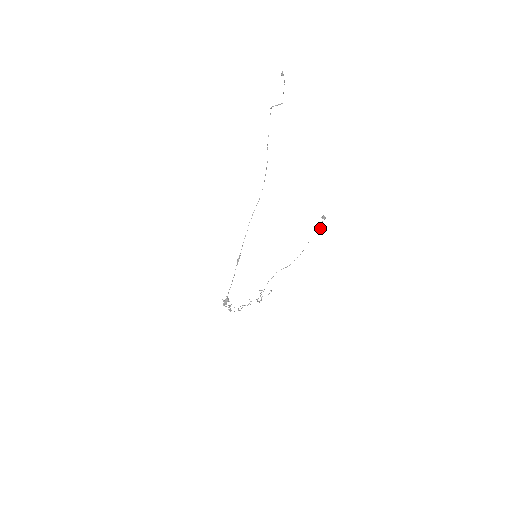
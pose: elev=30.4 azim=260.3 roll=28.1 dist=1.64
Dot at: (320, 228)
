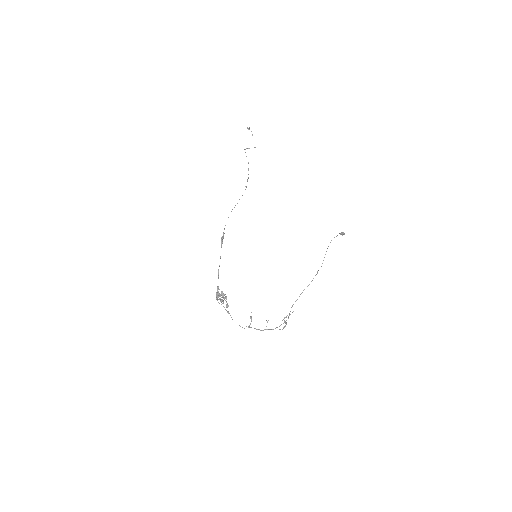
Dot at: (337, 235)
